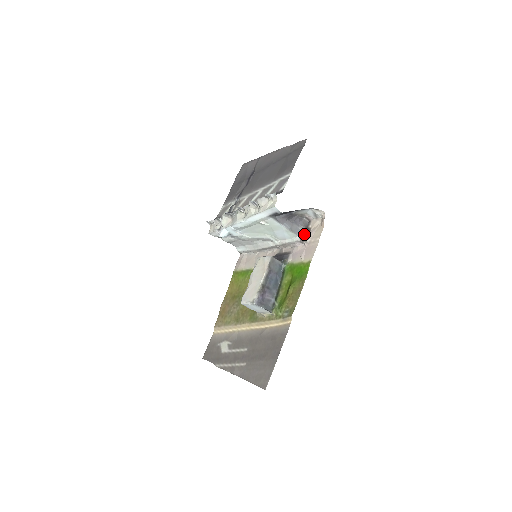
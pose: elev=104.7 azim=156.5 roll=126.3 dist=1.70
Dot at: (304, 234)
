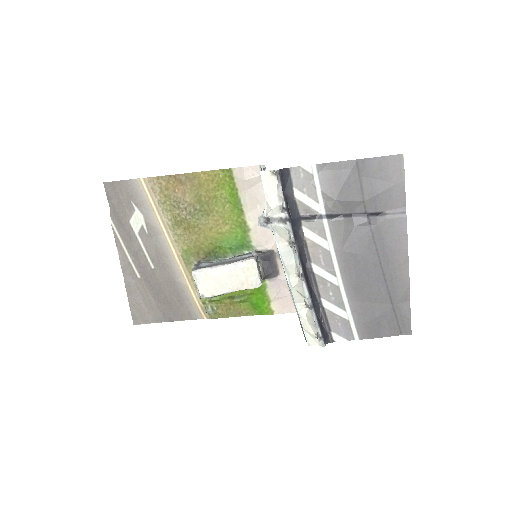
Dot at: occluded
